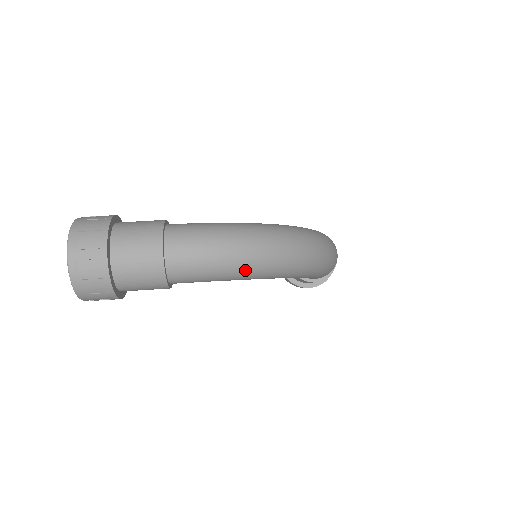
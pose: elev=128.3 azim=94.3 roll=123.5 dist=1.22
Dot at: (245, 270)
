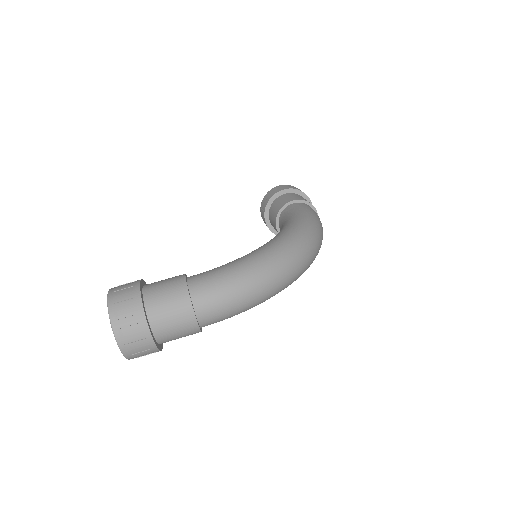
Dot at: (261, 302)
